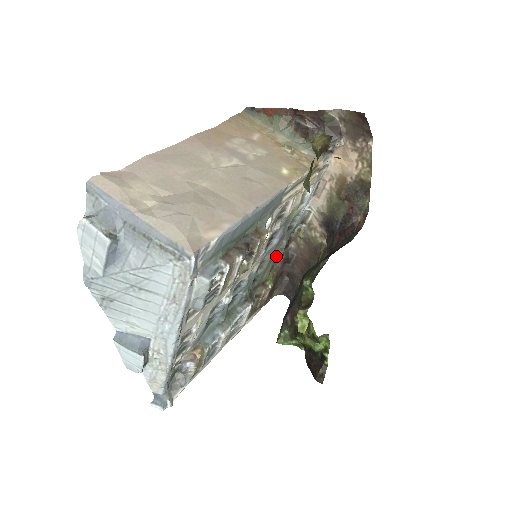
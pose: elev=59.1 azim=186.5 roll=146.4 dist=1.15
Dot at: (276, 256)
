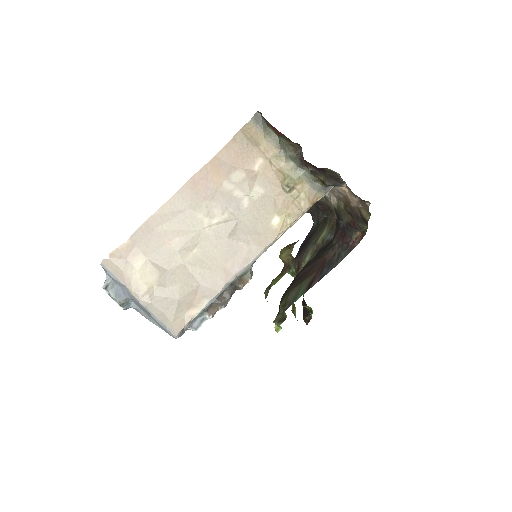
Dot at: occluded
